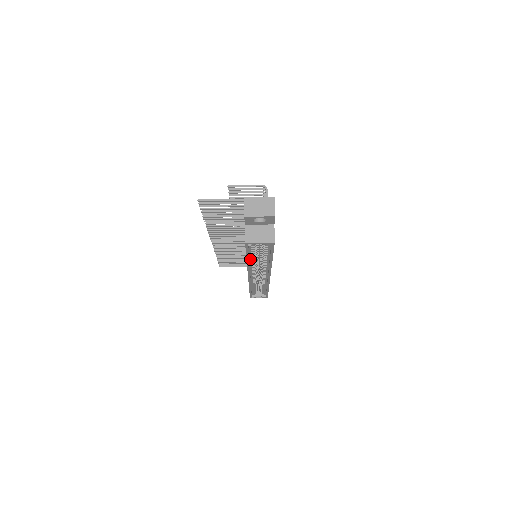
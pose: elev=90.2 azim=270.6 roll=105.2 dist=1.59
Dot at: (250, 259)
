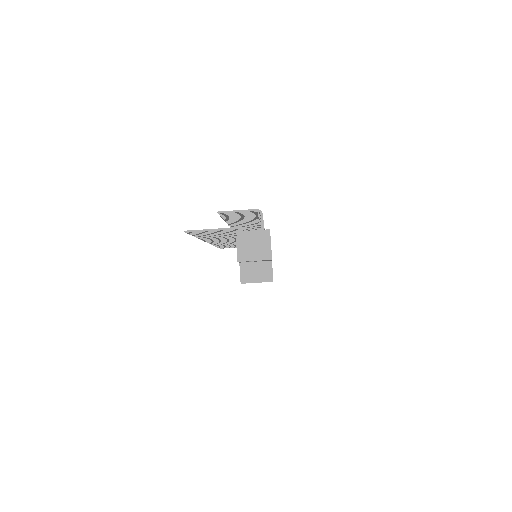
Dot at: occluded
